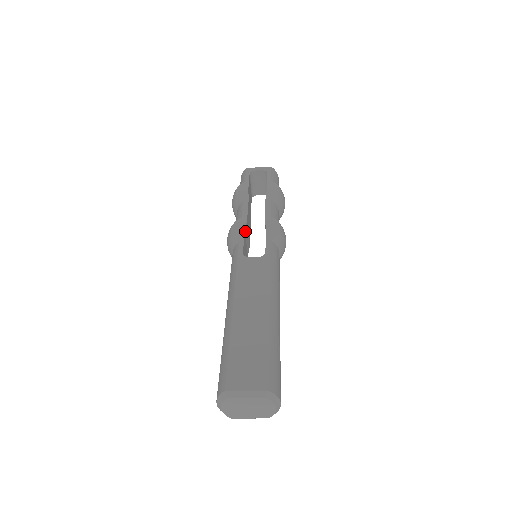
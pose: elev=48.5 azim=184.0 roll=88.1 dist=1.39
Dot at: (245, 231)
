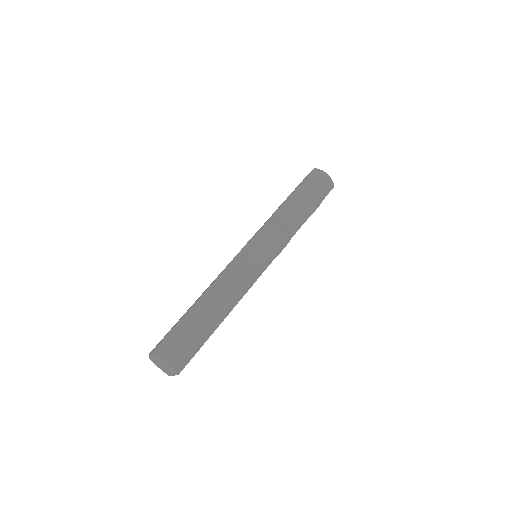
Dot at: occluded
